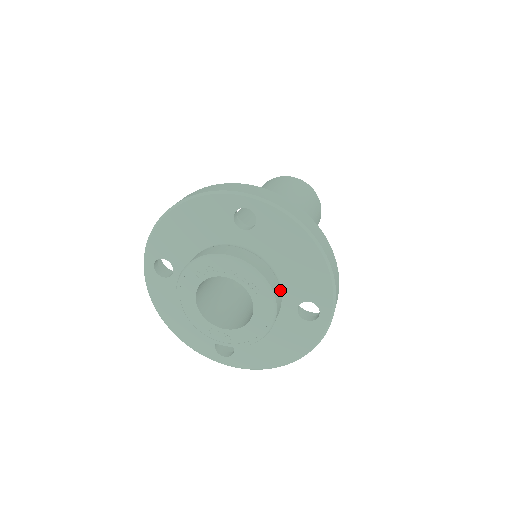
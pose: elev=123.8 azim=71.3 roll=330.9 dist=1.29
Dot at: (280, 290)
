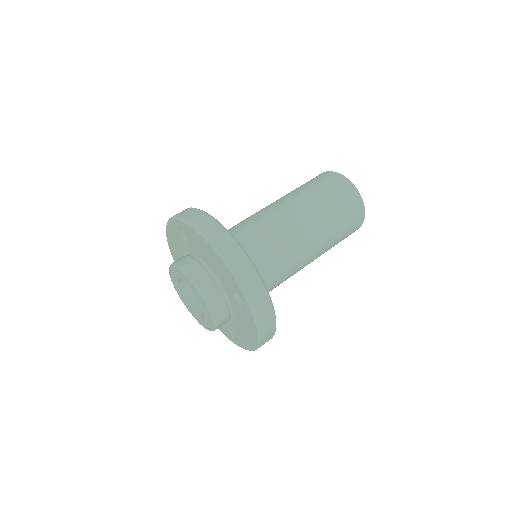
Dot at: occluded
